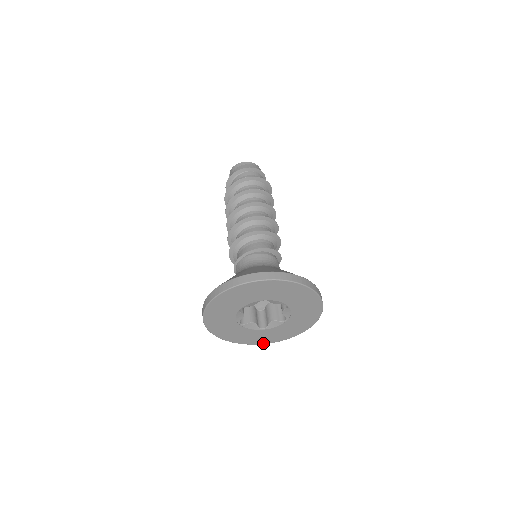
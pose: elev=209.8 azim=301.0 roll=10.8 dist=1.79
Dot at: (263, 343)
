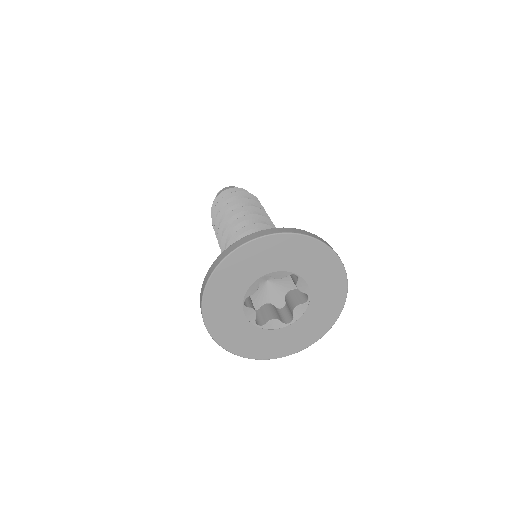
Dot at: (239, 354)
